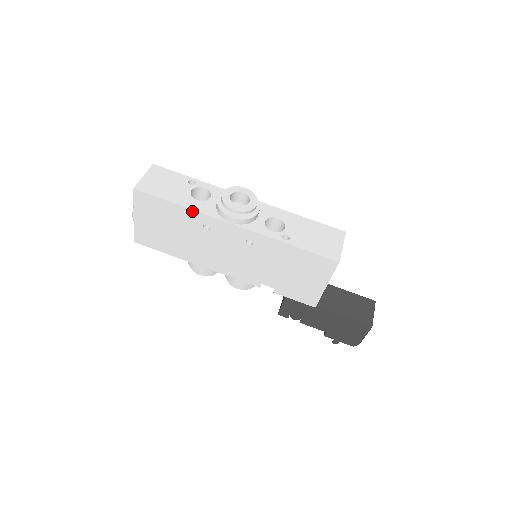
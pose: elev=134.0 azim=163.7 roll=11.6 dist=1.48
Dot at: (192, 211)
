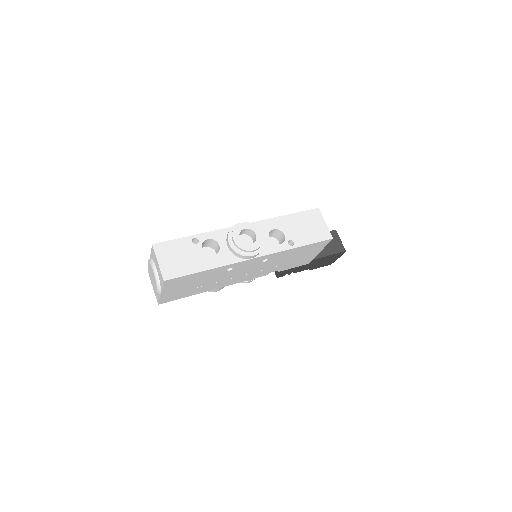
Dot at: (218, 268)
